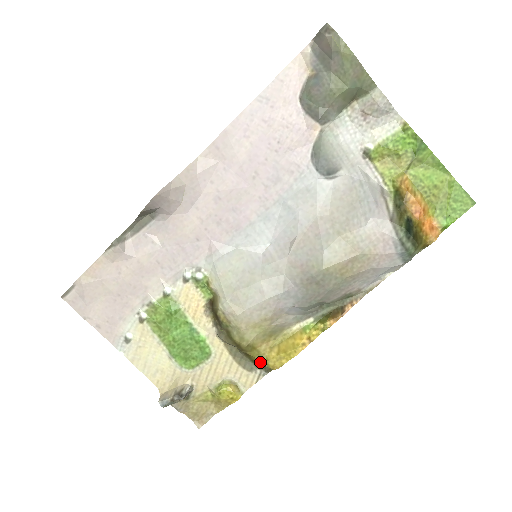
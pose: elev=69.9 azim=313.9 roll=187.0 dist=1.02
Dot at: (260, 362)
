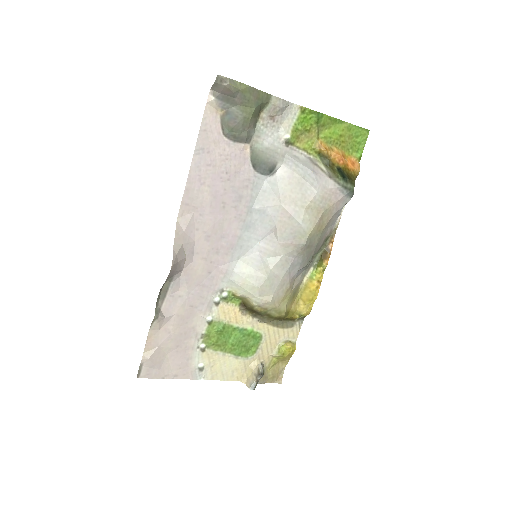
Dot at: (297, 317)
